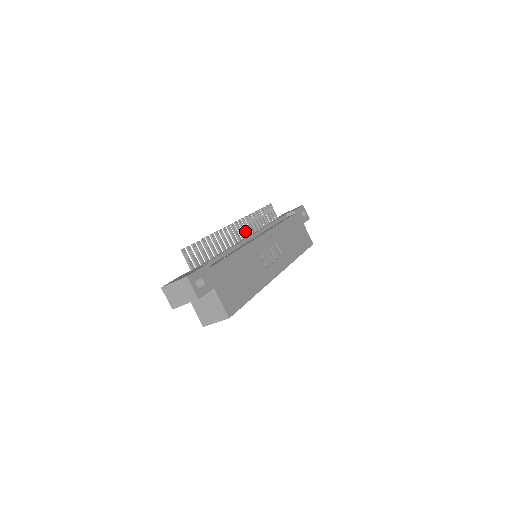
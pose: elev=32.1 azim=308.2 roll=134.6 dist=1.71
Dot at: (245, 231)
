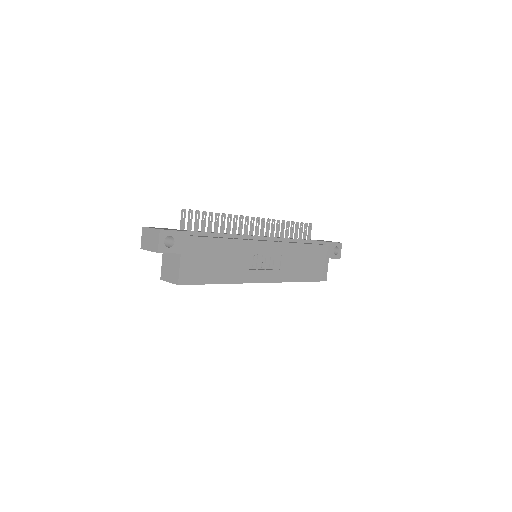
Dot at: (263, 230)
